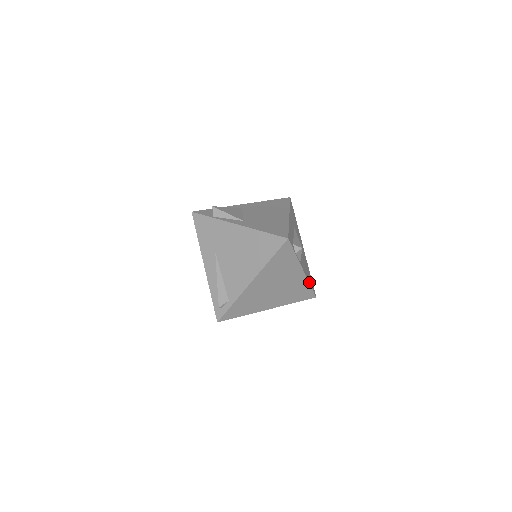
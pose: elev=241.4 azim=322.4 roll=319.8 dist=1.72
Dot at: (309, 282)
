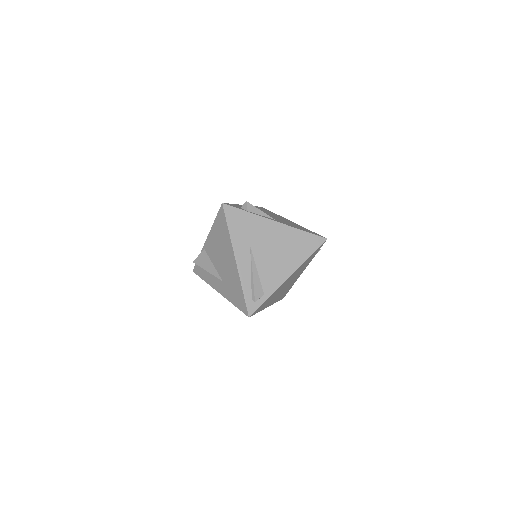
Dot at: occluded
